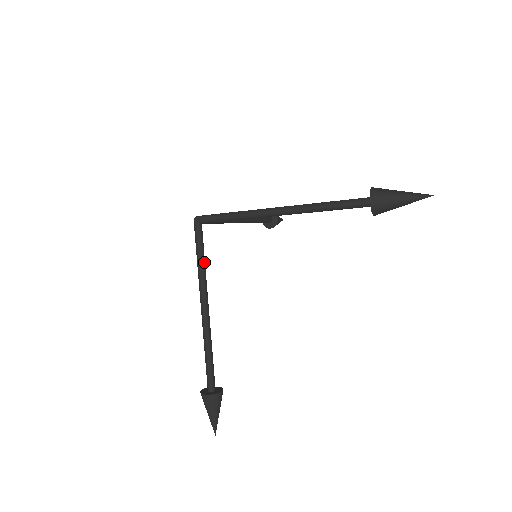
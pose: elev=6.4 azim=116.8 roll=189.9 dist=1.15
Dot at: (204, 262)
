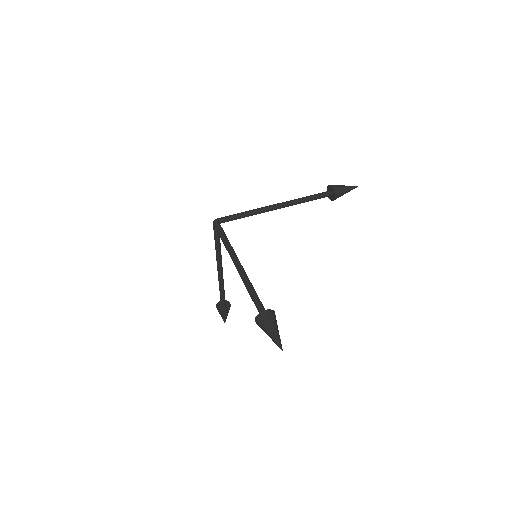
Dot at: (219, 247)
